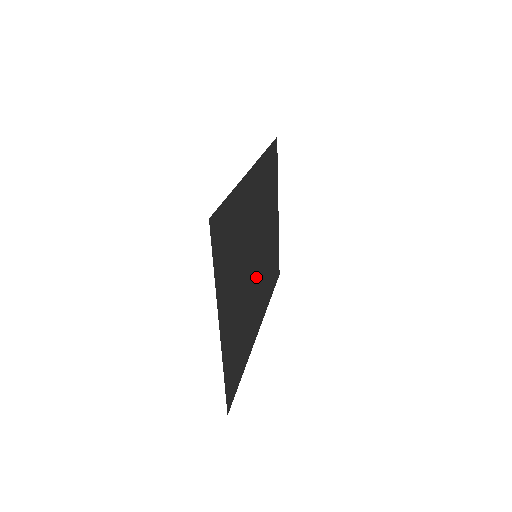
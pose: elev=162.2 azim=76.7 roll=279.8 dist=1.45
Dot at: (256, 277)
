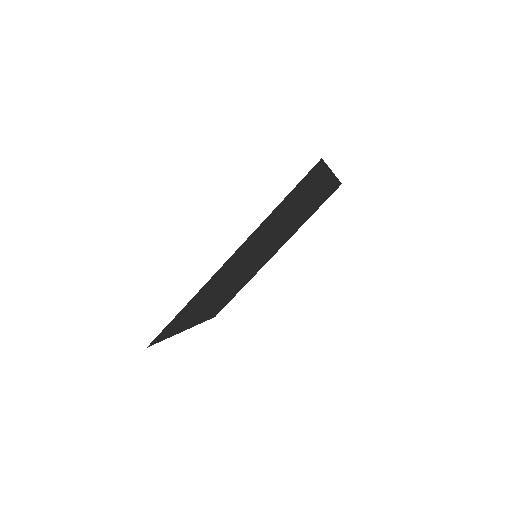
Dot at: (260, 256)
